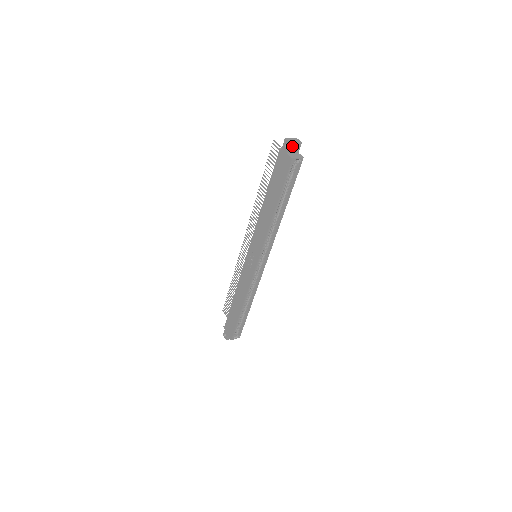
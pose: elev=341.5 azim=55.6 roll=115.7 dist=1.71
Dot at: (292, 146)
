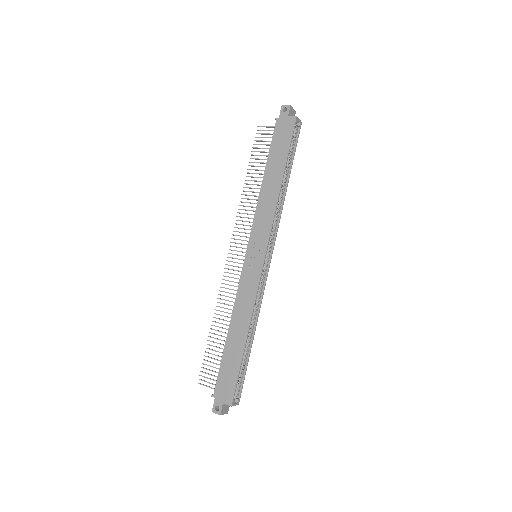
Dot at: (291, 110)
